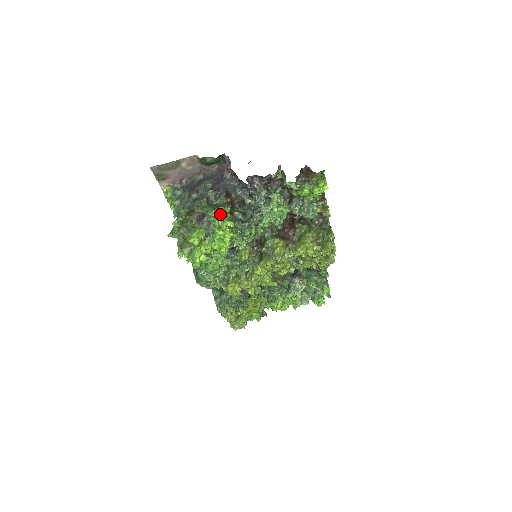
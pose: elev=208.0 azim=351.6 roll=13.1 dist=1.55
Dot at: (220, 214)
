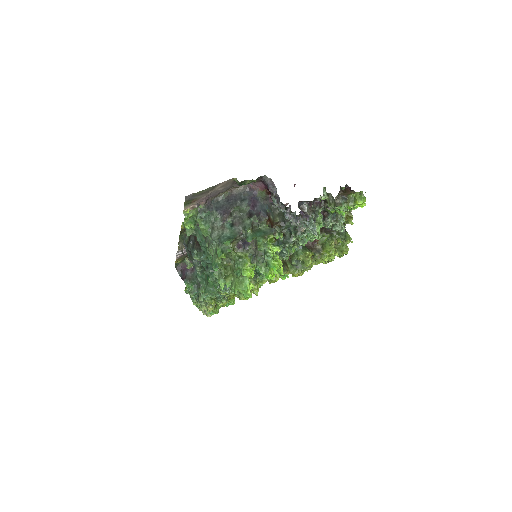
Dot at: (266, 240)
